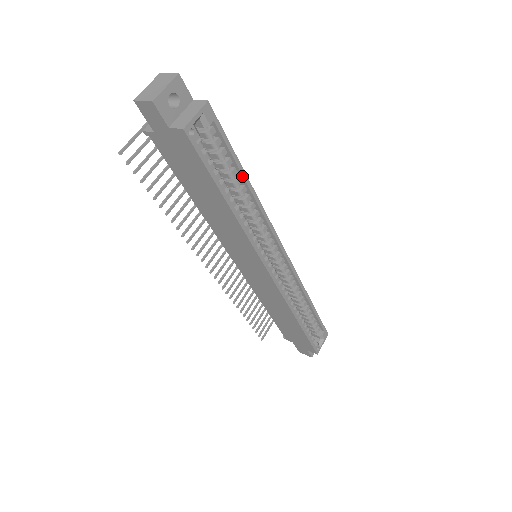
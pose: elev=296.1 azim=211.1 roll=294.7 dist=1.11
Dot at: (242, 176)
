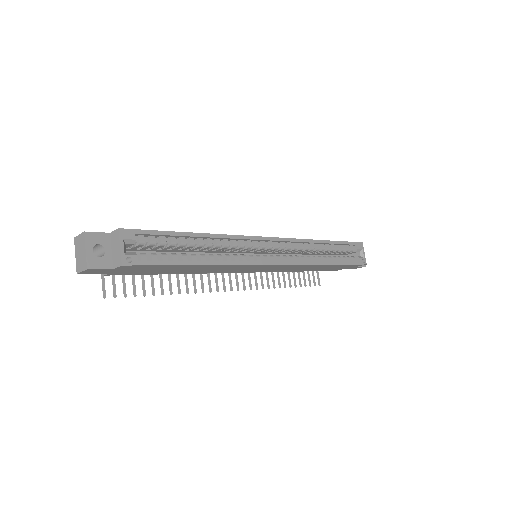
Dot at: (190, 237)
